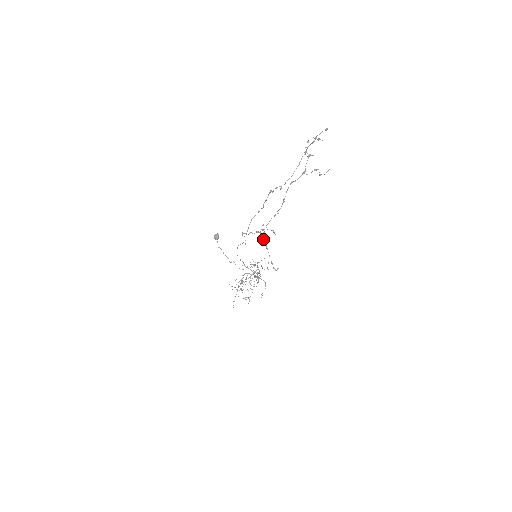
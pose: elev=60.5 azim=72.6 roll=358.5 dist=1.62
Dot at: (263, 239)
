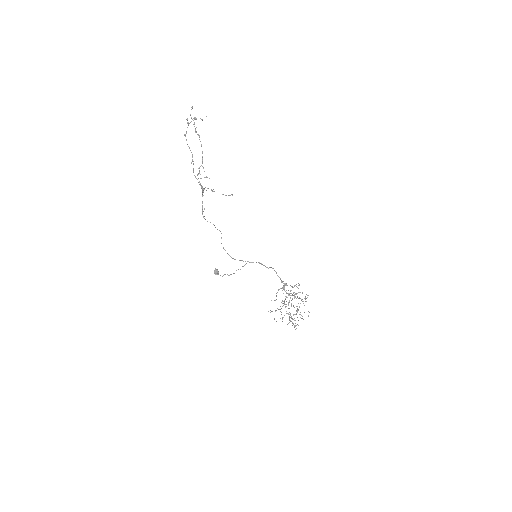
Dot at: occluded
